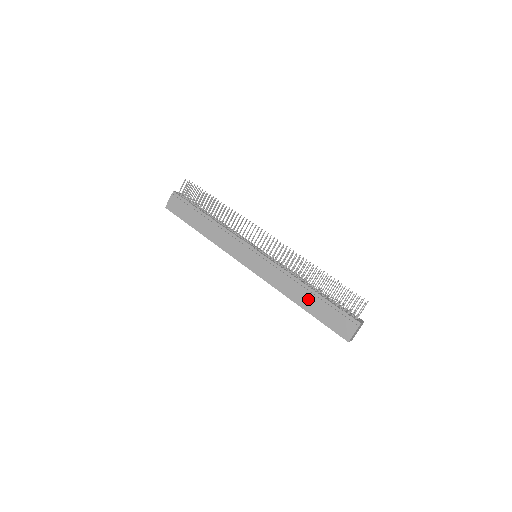
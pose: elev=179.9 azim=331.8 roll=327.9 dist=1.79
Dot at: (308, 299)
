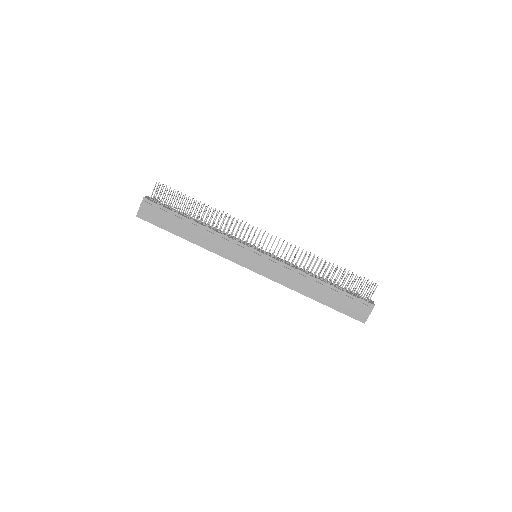
Dot at: (321, 291)
